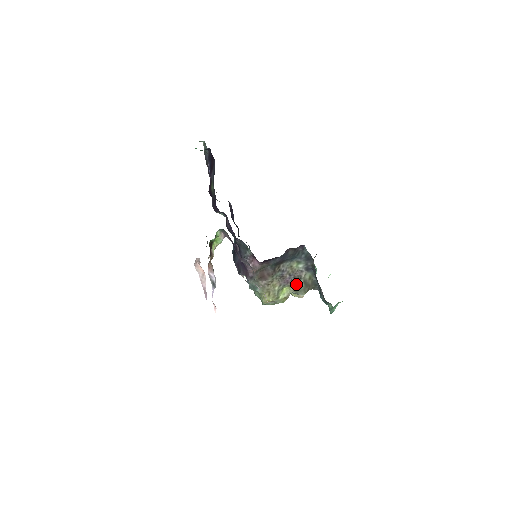
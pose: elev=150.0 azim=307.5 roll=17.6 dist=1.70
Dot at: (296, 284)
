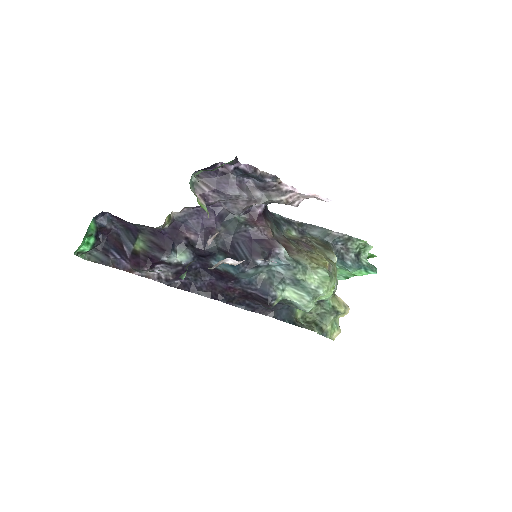
Dot at: (316, 249)
